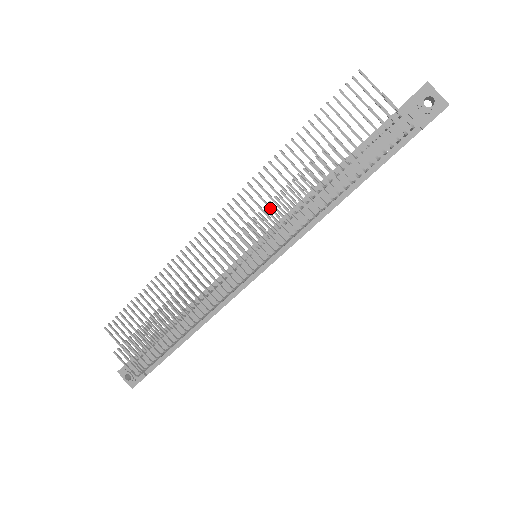
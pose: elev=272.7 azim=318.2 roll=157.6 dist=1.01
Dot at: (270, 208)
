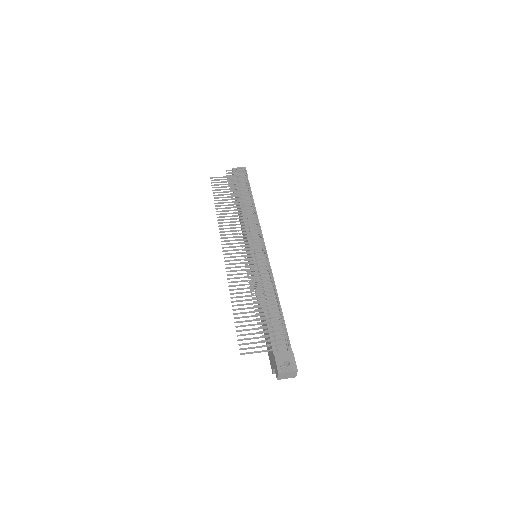
Dot at: occluded
